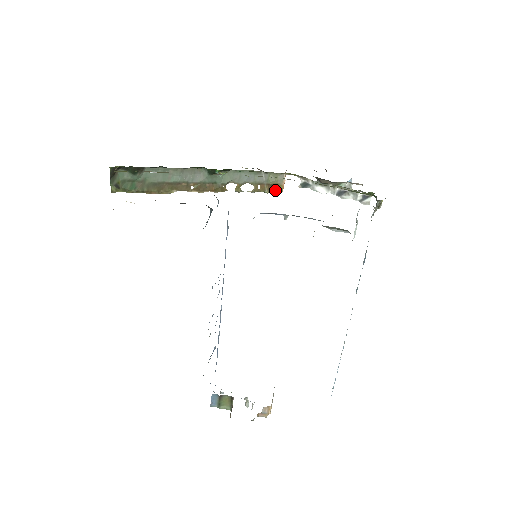
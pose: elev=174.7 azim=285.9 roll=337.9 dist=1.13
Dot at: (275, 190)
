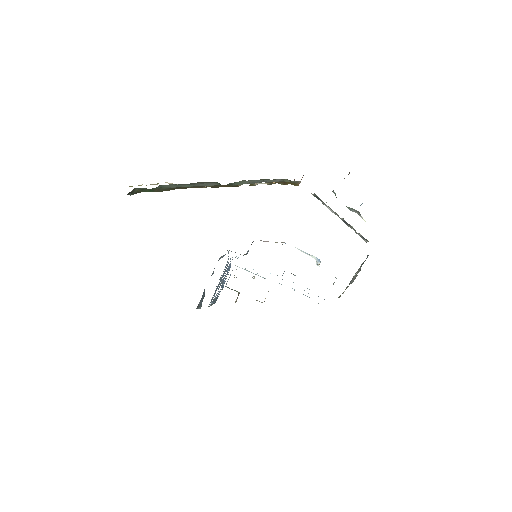
Dot at: (291, 184)
